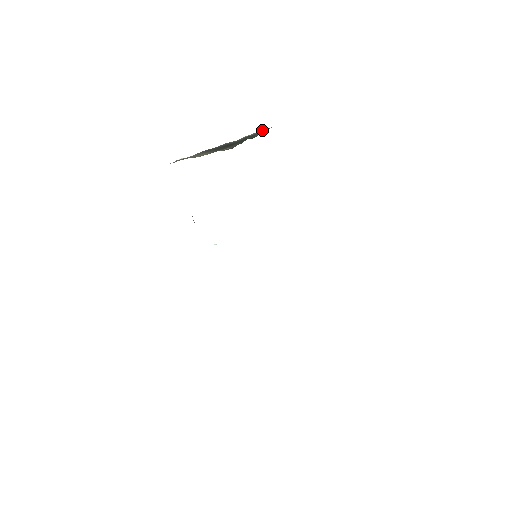
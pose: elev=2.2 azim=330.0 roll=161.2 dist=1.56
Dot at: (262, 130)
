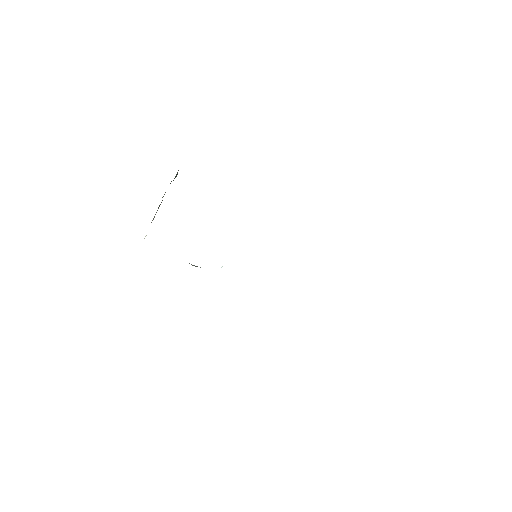
Dot at: occluded
